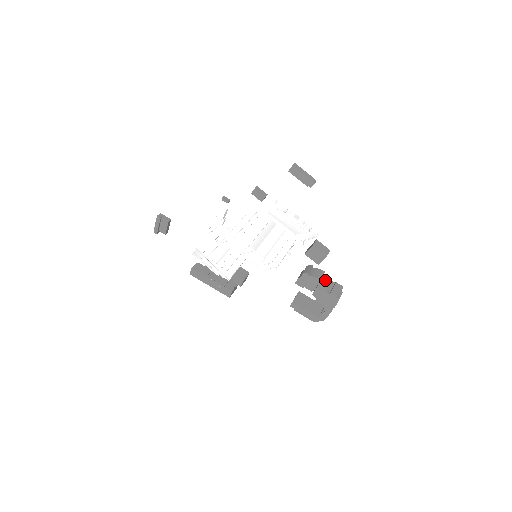
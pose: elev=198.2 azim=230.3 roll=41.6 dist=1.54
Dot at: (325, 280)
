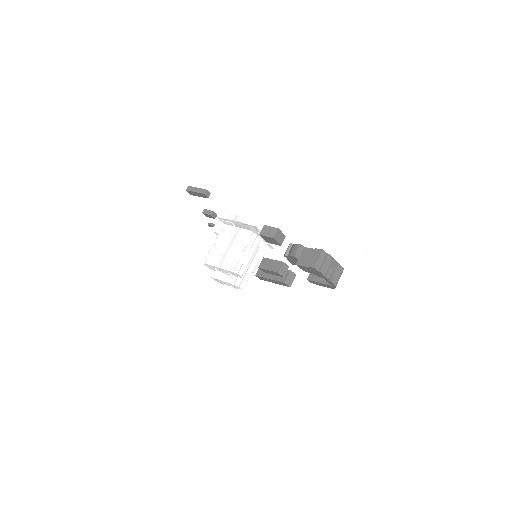
Dot at: (305, 252)
